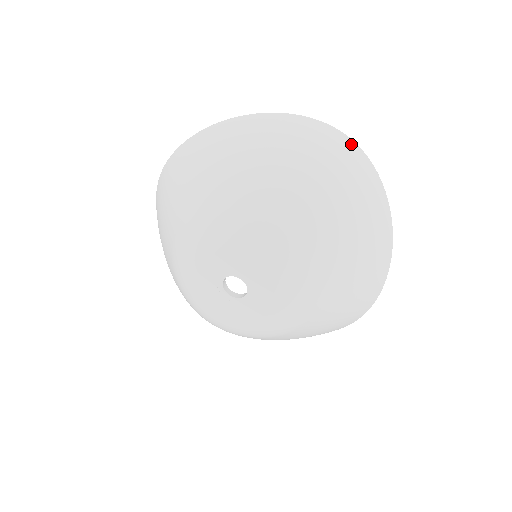
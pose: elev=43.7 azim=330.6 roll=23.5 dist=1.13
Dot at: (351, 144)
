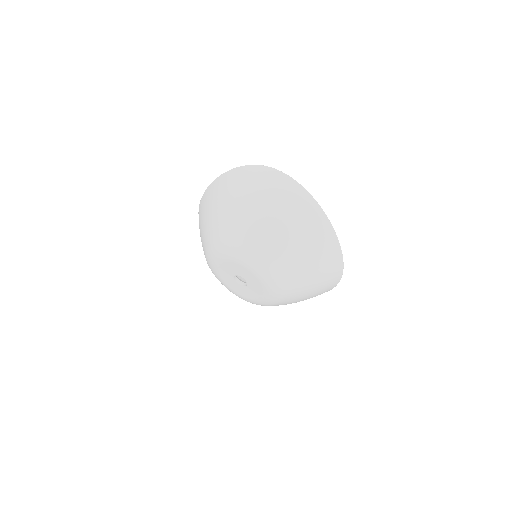
Dot at: (271, 172)
